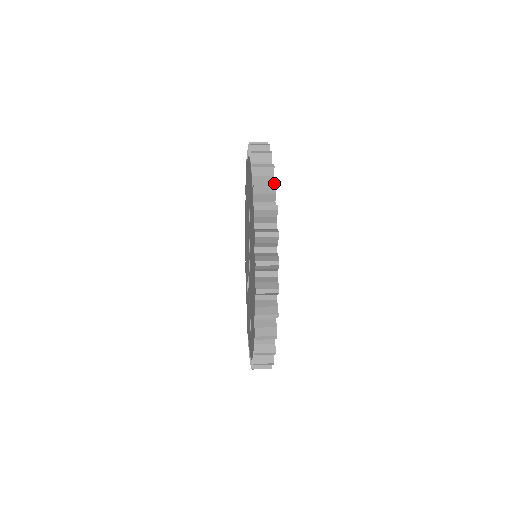
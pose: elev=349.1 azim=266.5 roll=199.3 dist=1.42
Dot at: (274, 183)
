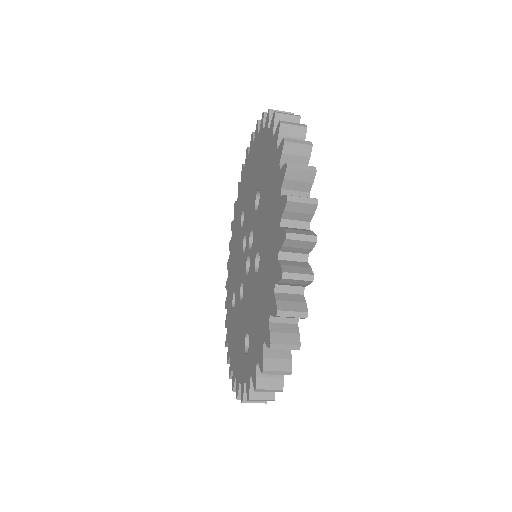
Dot at: (310, 142)
